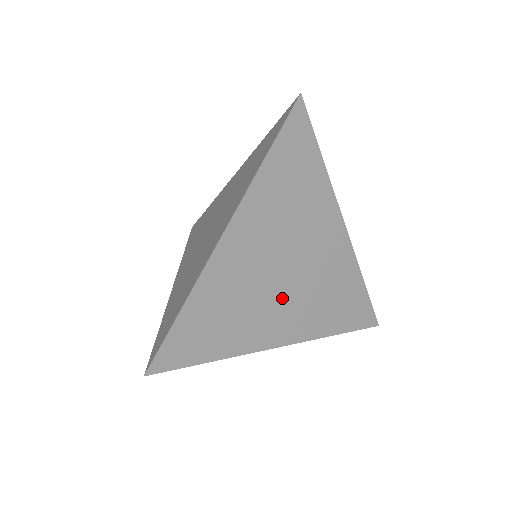
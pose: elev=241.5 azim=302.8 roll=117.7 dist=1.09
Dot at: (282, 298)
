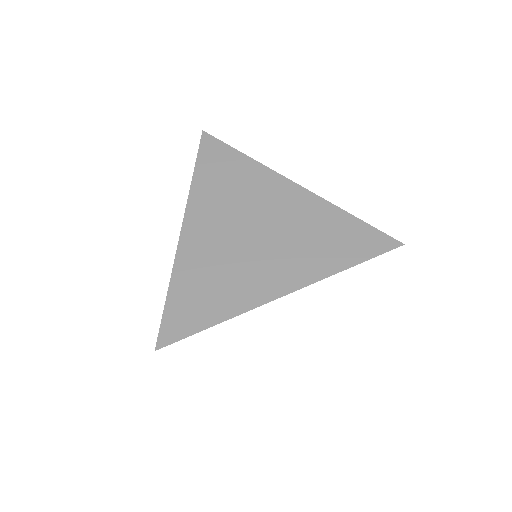
Dot at: occluded
